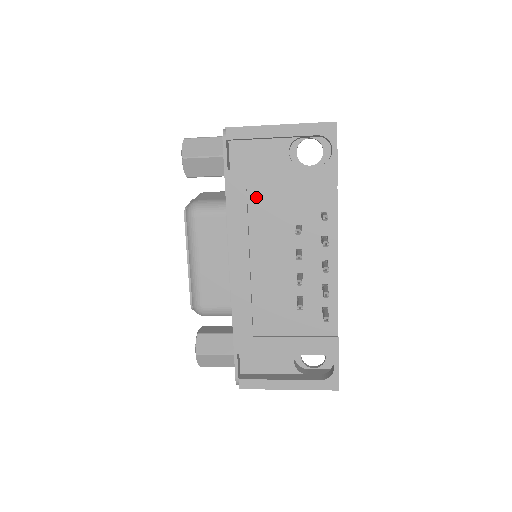
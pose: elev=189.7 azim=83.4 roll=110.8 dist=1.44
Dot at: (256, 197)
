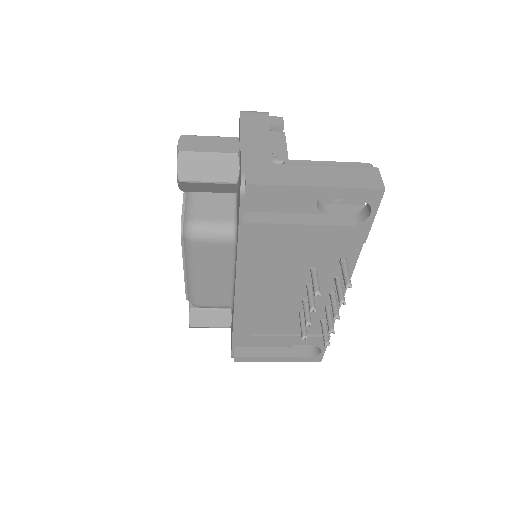
Dot at: (272, 244)
